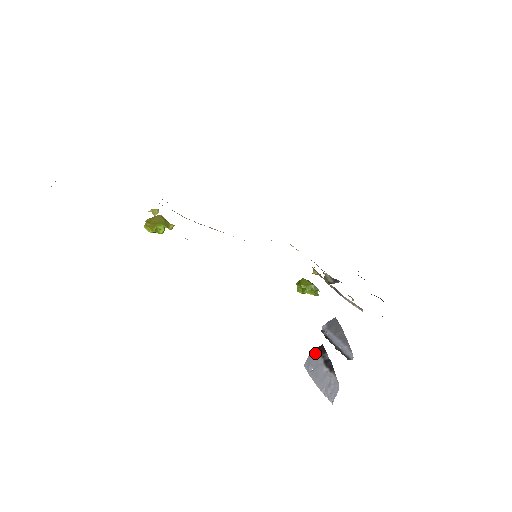
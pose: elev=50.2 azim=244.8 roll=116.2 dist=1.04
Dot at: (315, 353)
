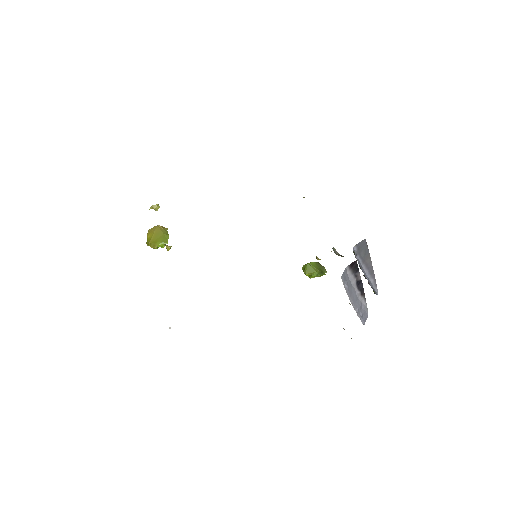
Dot at: (349, 270)
